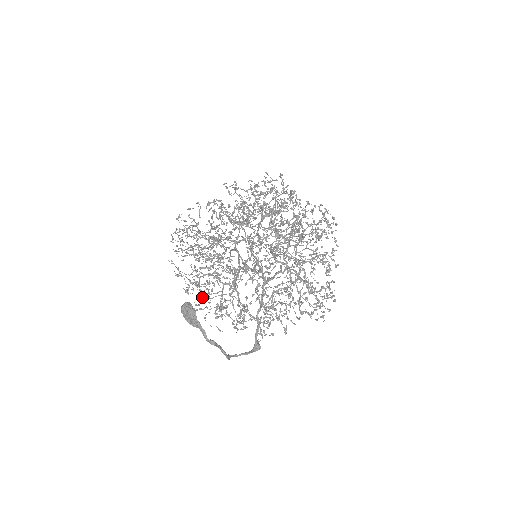
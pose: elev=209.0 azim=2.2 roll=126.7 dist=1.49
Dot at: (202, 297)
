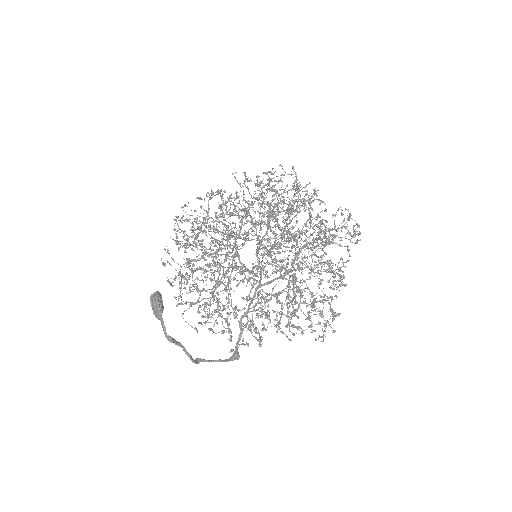
Dot at: (190, 292)
